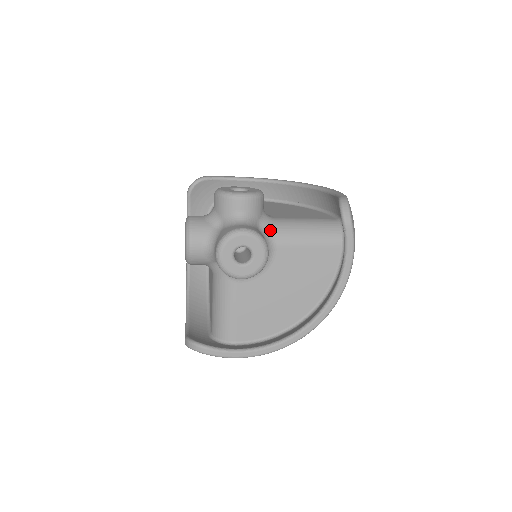
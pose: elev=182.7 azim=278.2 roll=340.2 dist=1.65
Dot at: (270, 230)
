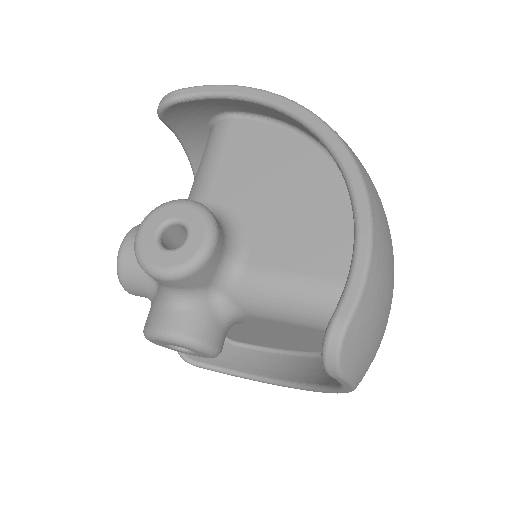
Dot at: (232, 297)
